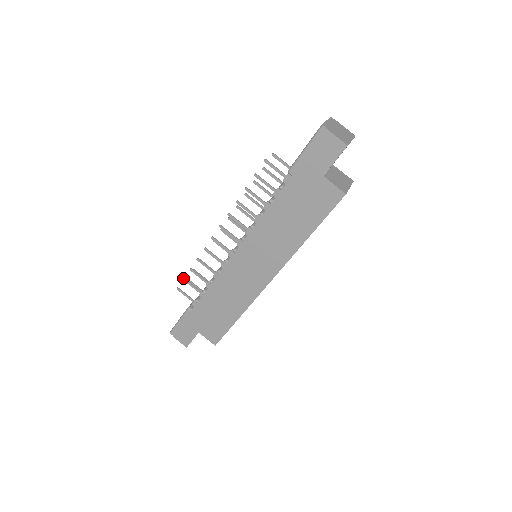
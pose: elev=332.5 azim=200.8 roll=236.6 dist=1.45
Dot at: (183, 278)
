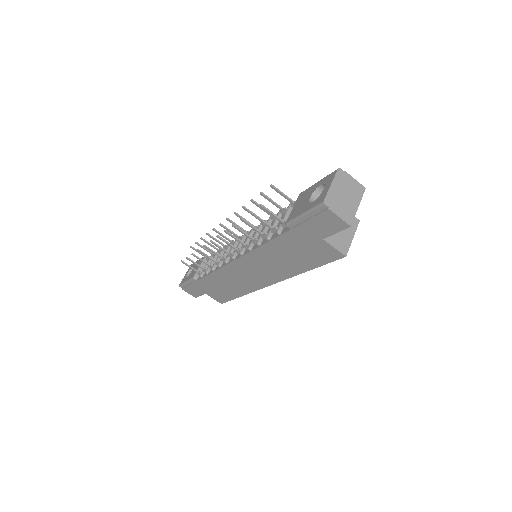
Dot at: (186, 257)
